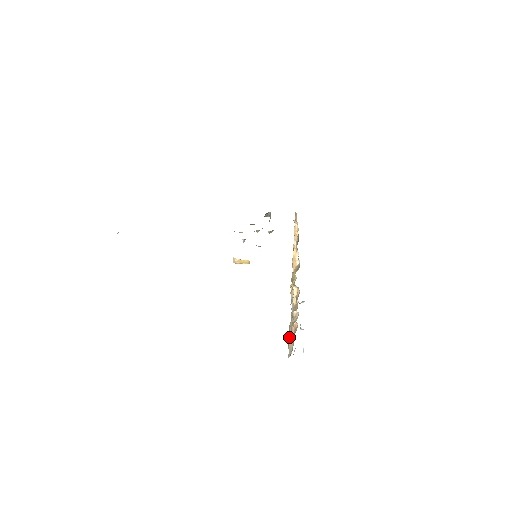
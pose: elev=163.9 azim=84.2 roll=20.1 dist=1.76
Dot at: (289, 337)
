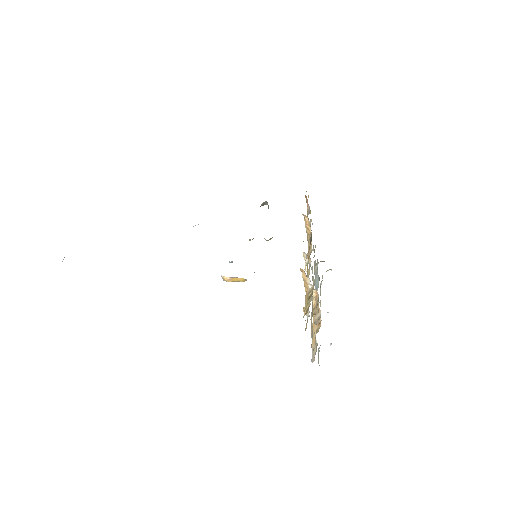
Dot at: occluded
